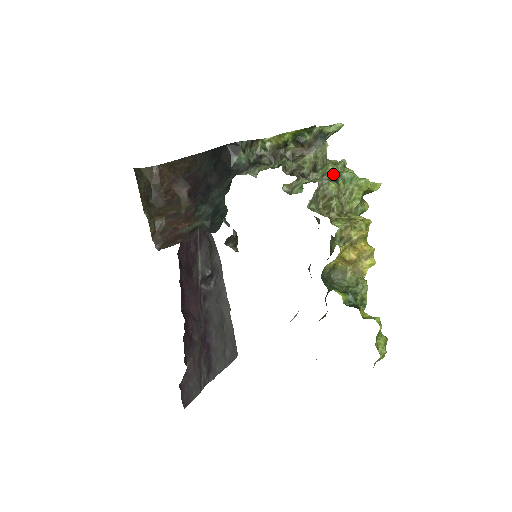
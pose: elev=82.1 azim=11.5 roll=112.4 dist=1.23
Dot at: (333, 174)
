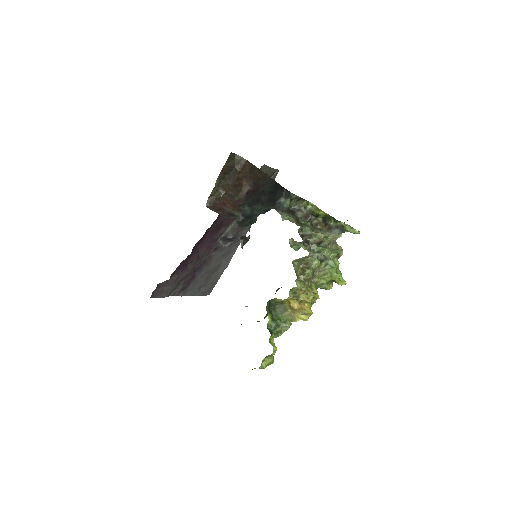
Dot at: (324, 256)
